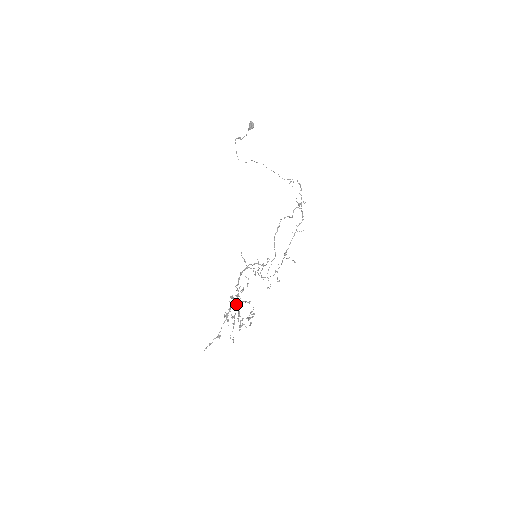
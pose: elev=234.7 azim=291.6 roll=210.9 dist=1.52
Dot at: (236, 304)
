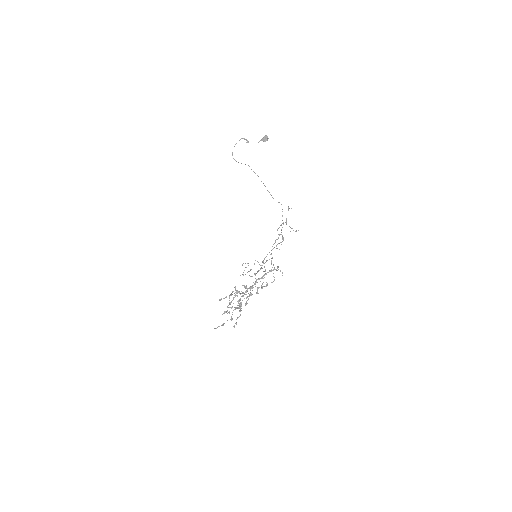
Dot at: (236, 292)
